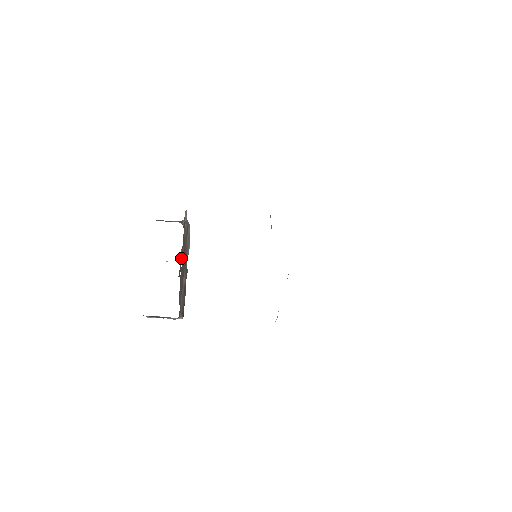
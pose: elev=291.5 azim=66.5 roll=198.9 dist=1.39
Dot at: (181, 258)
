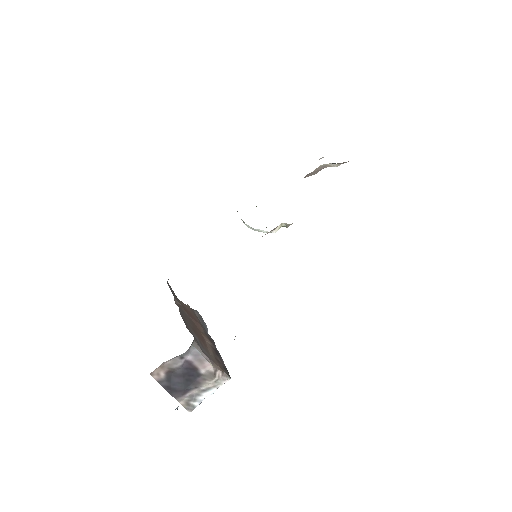
Dot at: occluded
